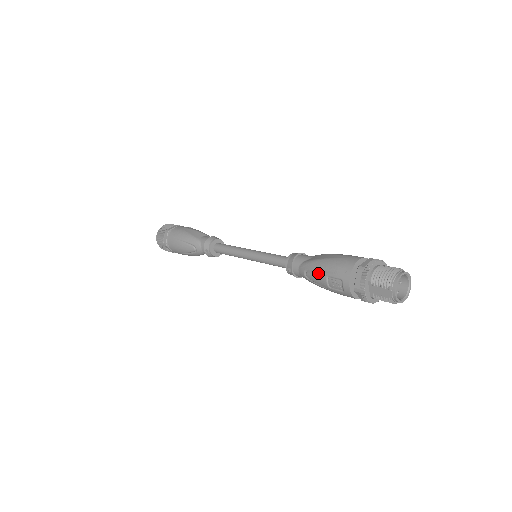
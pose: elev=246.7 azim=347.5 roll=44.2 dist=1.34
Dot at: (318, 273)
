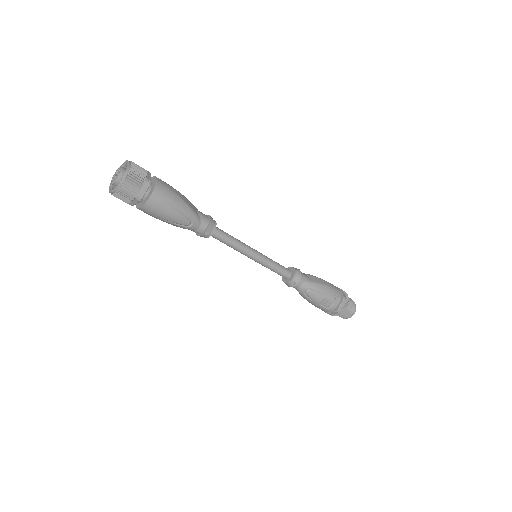
Dot at: (320, 294)
